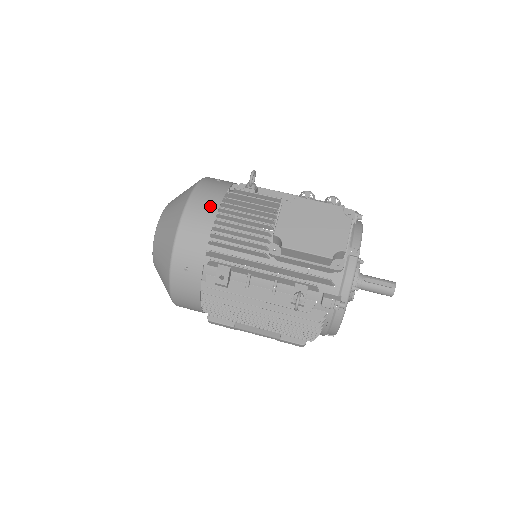
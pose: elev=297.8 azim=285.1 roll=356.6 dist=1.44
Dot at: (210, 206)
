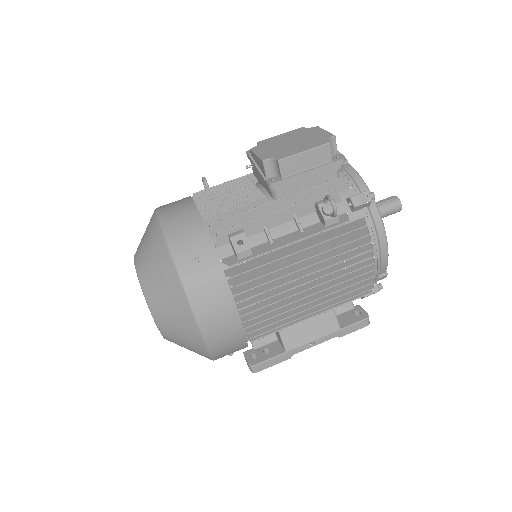
Dot at: (183, 202)
